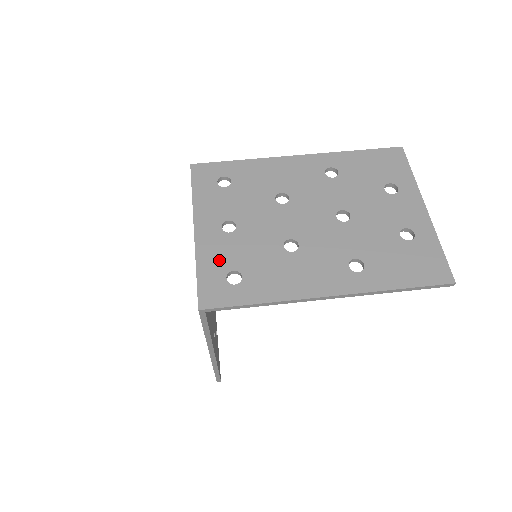
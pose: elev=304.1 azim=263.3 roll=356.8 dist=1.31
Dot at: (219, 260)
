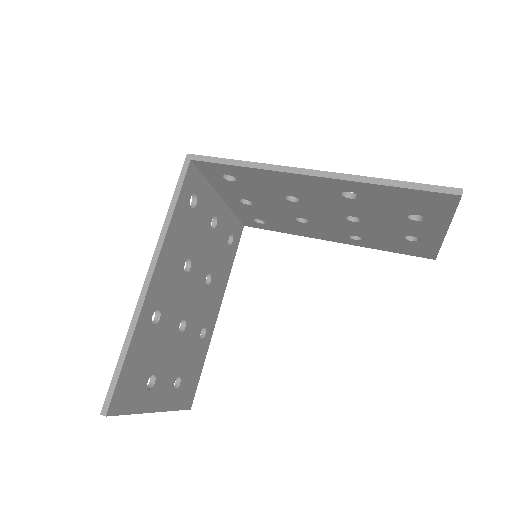
Dot at: occluded
